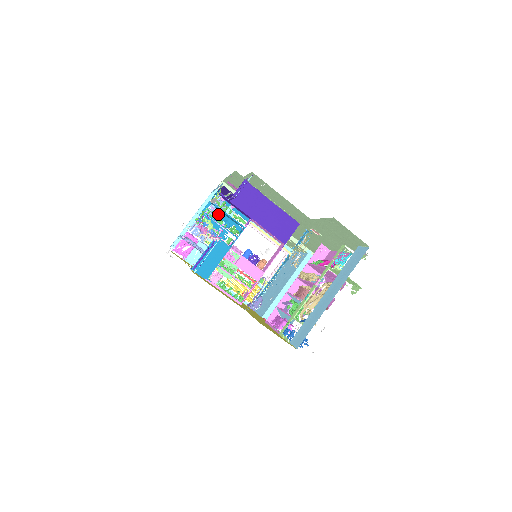
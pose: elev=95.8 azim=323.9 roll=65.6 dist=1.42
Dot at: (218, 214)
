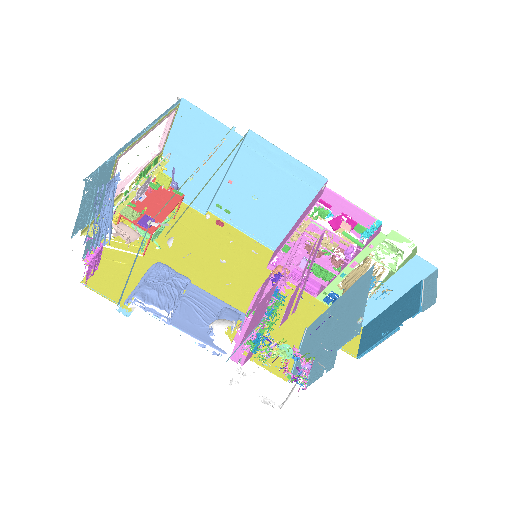
Dot at: occluded
